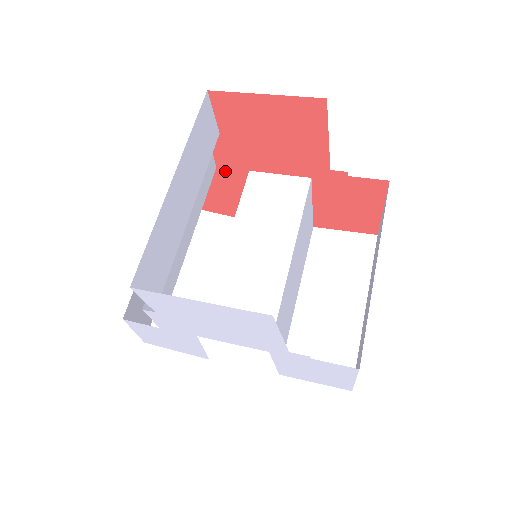
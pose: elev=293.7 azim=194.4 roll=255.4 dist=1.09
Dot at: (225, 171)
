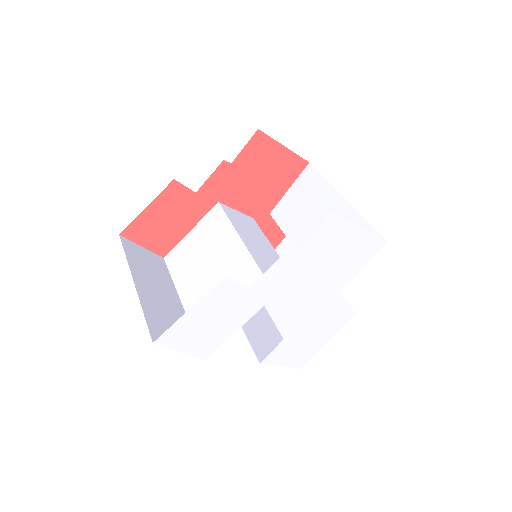
Dot at: (199, 198)
